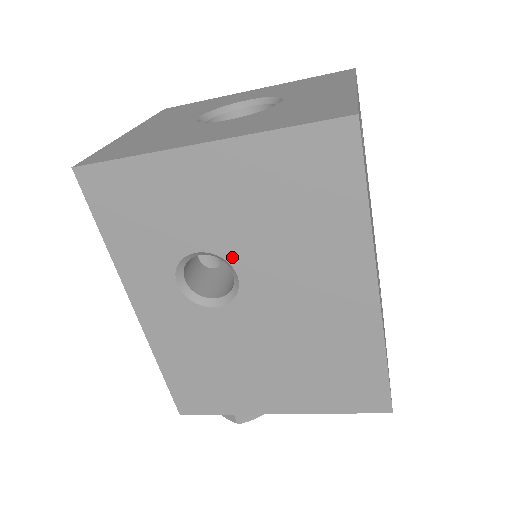
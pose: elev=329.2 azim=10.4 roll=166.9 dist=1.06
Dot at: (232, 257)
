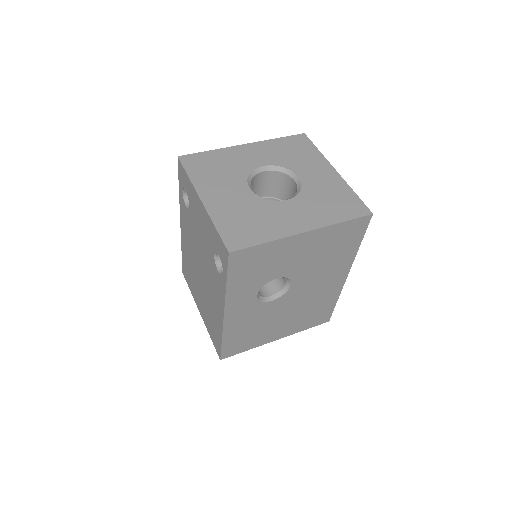
Dot at: (293, 277)
